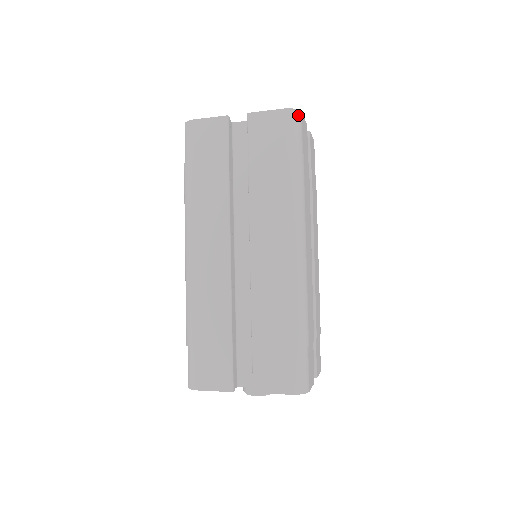
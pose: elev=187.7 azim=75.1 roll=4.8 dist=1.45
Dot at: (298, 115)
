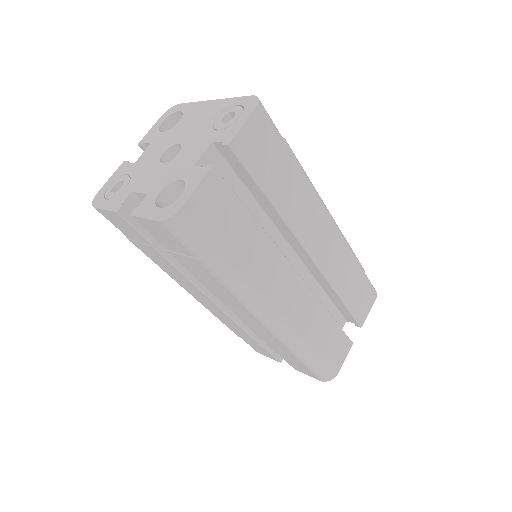
Dot at: (179, 220)
